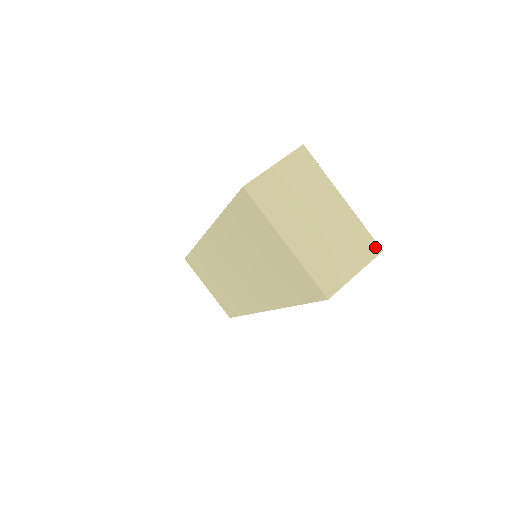
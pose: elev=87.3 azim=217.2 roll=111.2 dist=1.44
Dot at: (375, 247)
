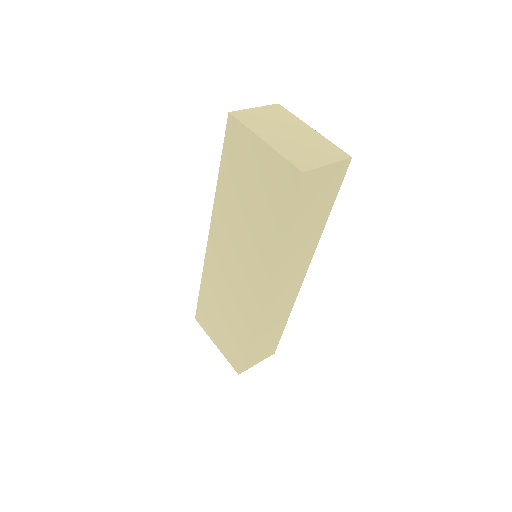
Dot at: (344, 154)
